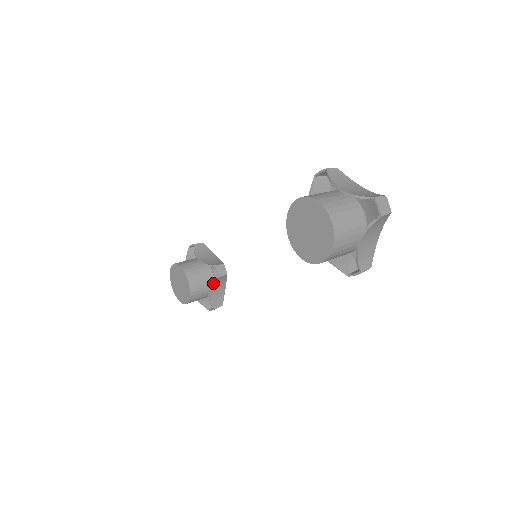
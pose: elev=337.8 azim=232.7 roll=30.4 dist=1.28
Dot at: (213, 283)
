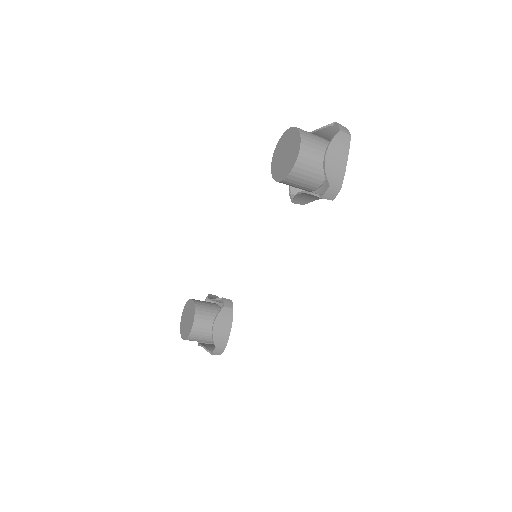
Dot at: (218, 314)
